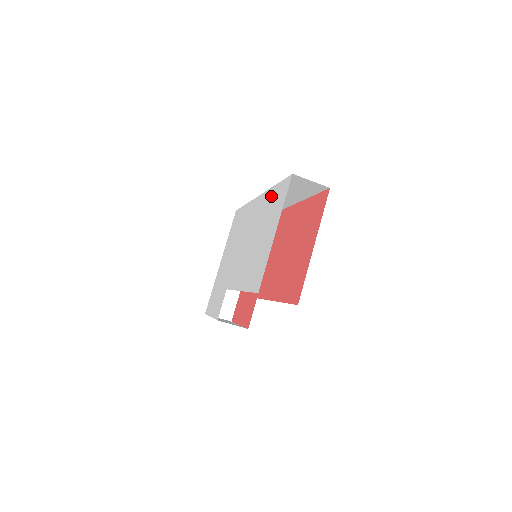
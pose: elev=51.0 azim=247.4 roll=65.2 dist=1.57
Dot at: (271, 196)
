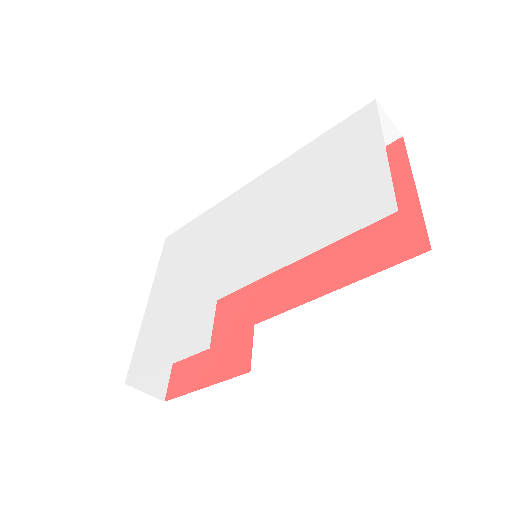
Dot at: (314, 149)
